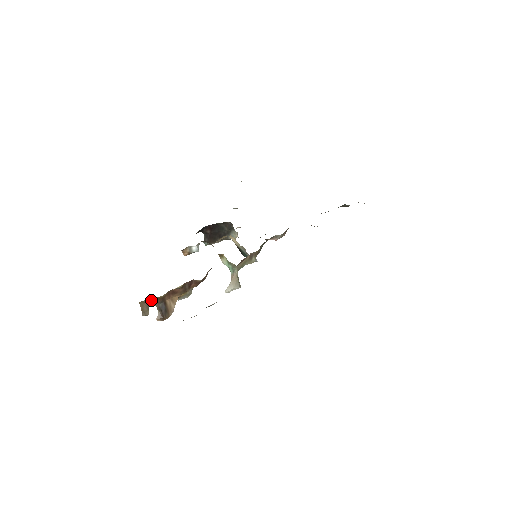
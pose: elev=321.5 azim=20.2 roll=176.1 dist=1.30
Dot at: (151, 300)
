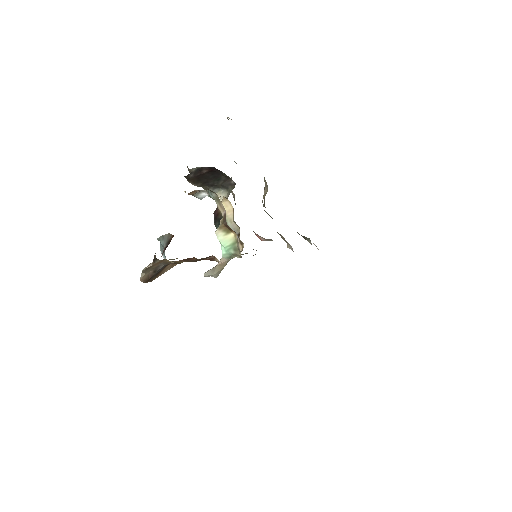
Dot at: occluded
